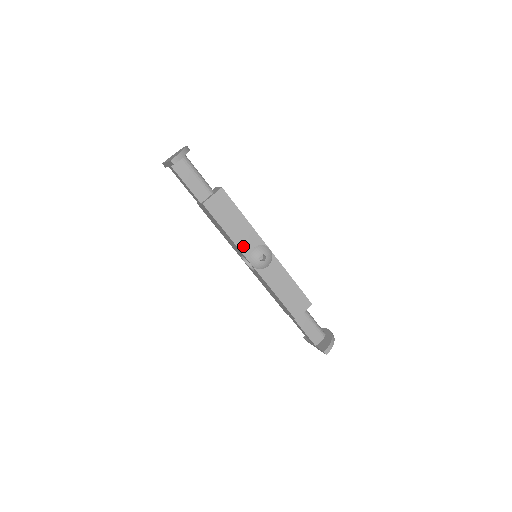
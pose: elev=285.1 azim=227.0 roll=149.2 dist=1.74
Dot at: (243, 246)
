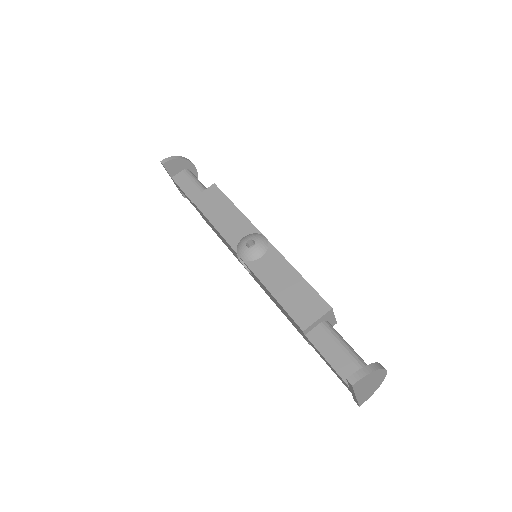
Dot at: (231, 236)
